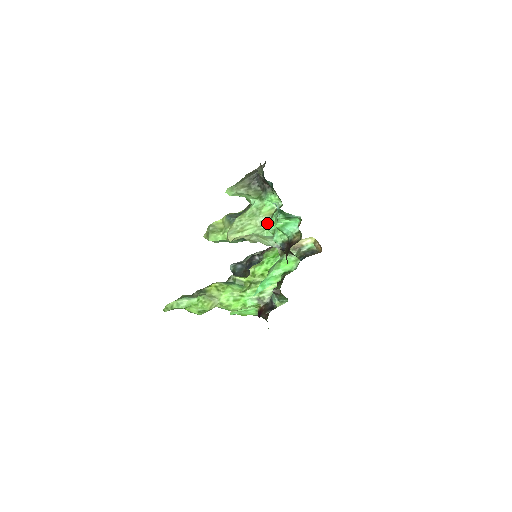
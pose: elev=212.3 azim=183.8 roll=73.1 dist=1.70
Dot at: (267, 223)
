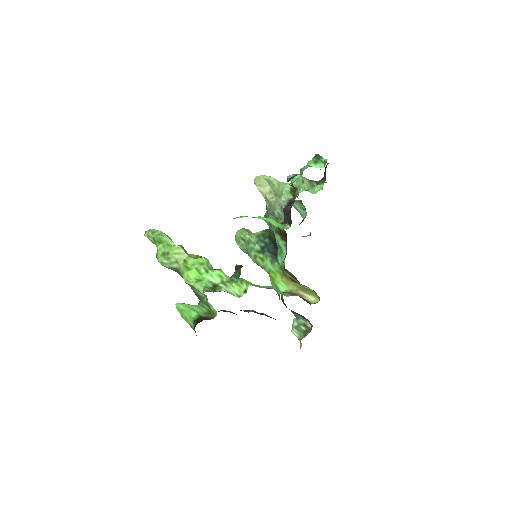
Dot at: occluded
